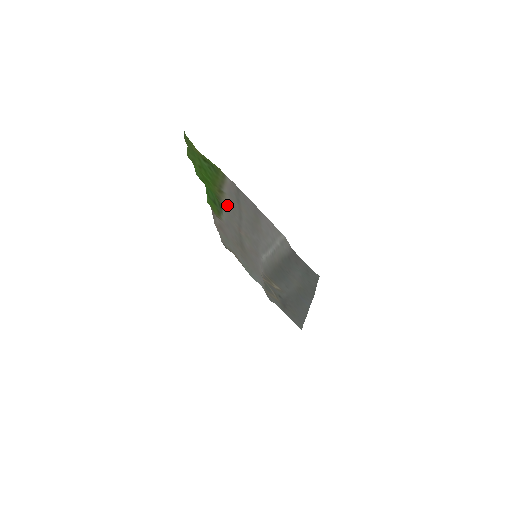
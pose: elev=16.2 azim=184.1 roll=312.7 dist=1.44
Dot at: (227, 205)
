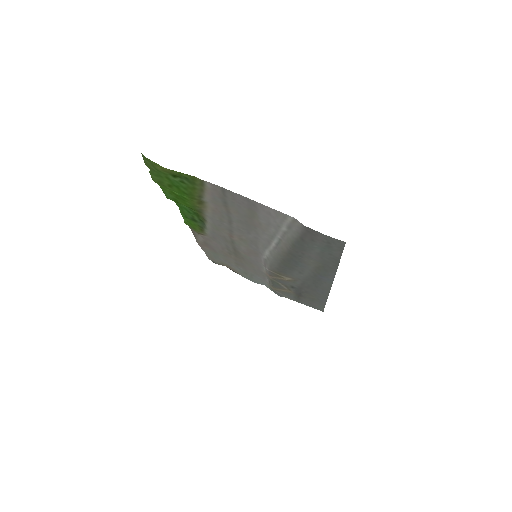
Dot at: (211, 215)
